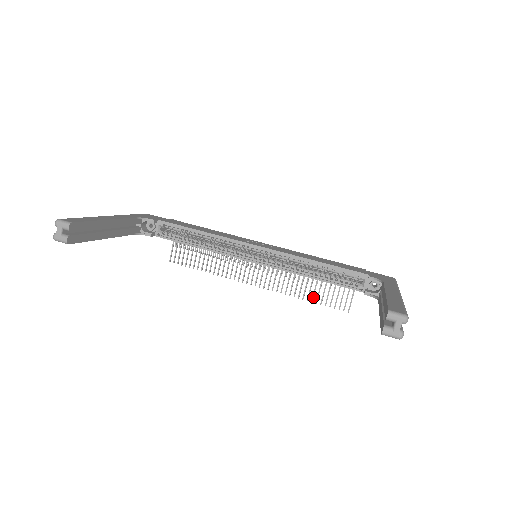
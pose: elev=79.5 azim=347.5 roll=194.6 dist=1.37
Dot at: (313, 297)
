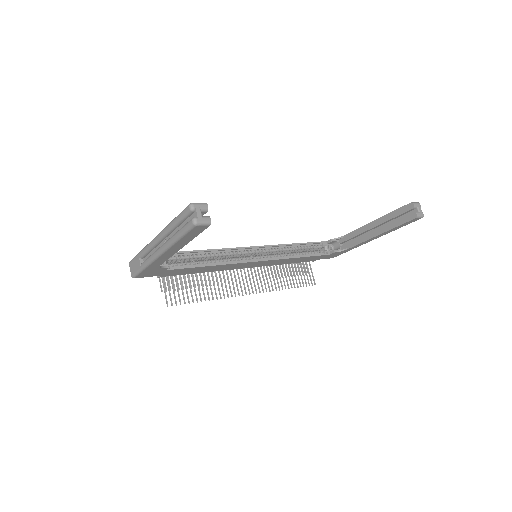
Dot at: (291, 284)
